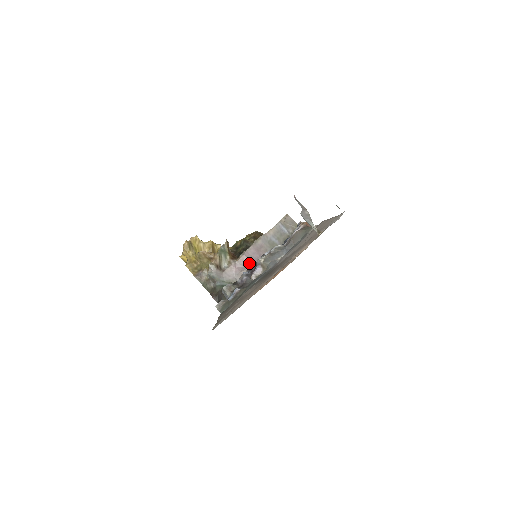
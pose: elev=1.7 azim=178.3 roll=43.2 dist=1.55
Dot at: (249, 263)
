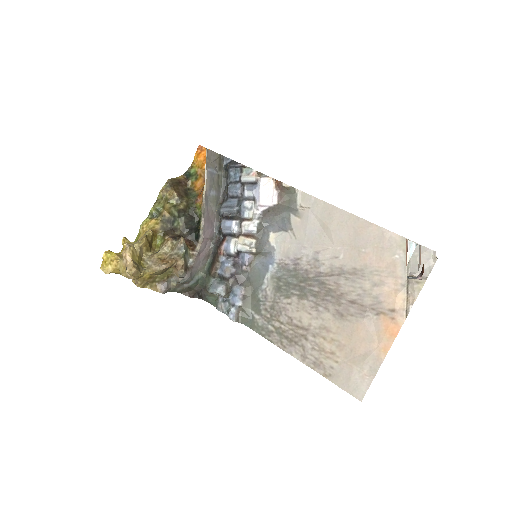
Dot at: (209, 241)
